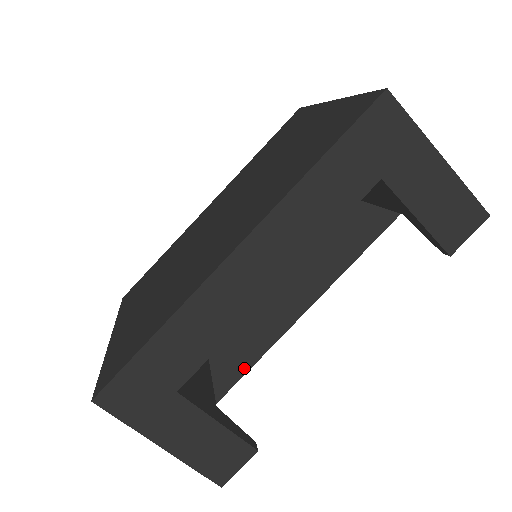
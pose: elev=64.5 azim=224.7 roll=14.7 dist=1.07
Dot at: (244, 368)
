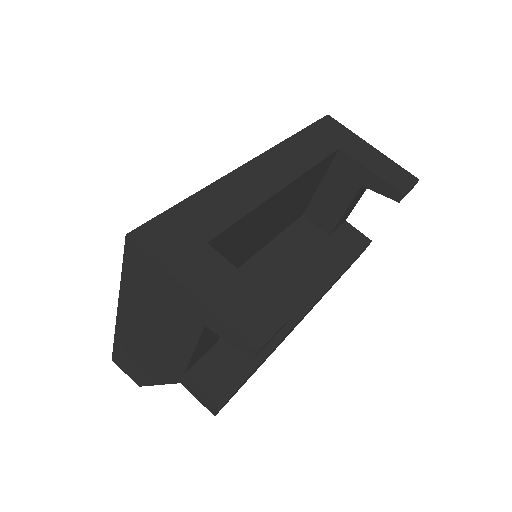
Dot at: (255, 361)
